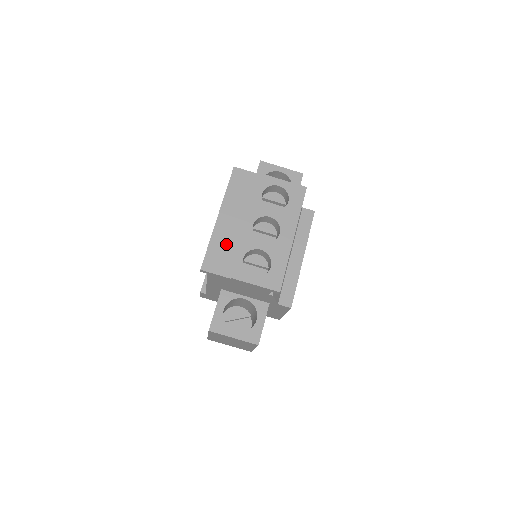
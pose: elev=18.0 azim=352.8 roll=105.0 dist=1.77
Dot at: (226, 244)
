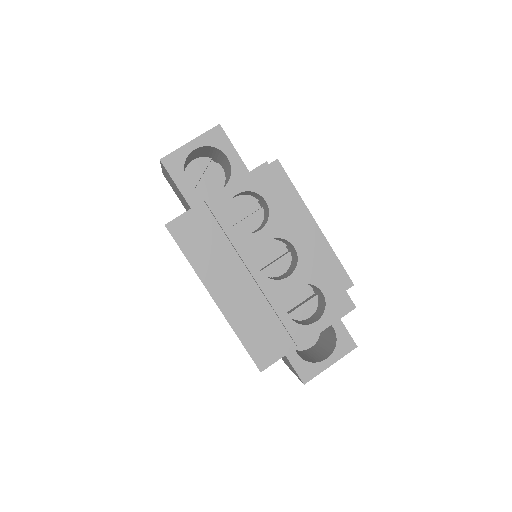
Dot at: (255, 319)
